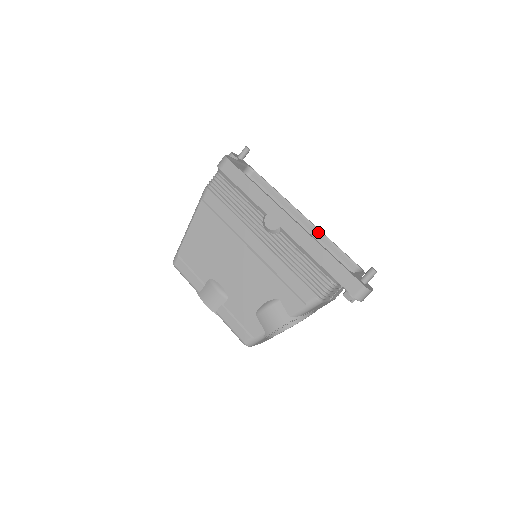
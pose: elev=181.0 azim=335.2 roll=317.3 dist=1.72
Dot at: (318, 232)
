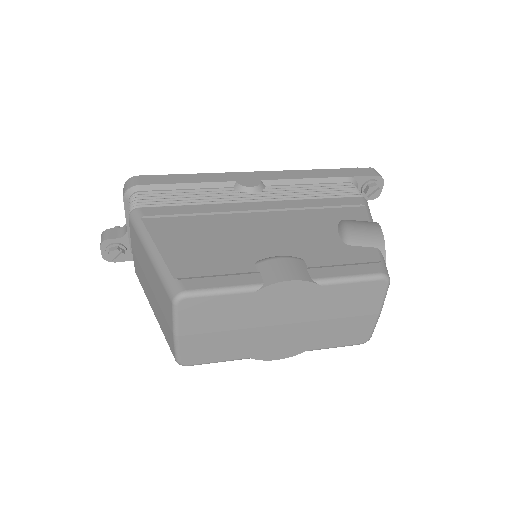
Dot at: occluded
